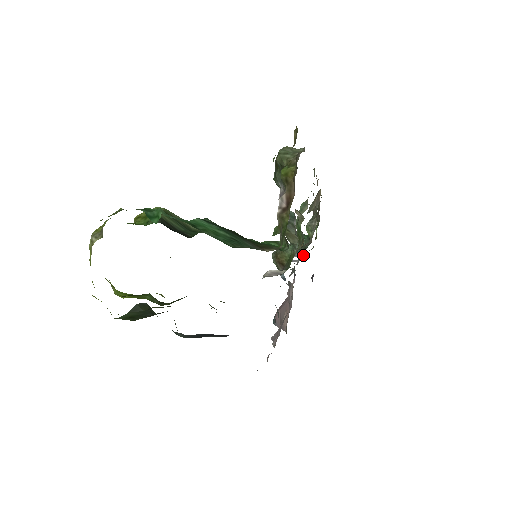
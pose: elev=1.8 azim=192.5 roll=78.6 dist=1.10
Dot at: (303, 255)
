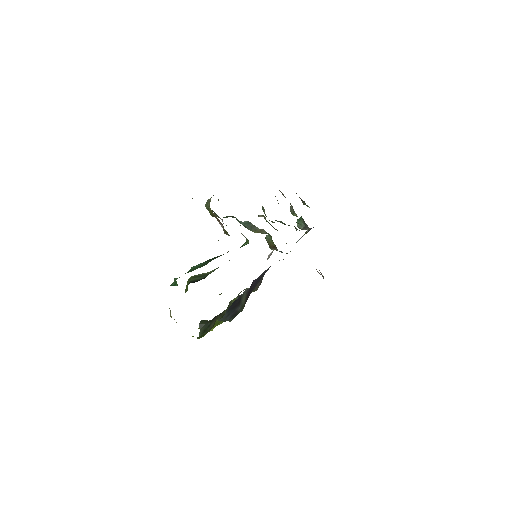
Dot at: occluded
